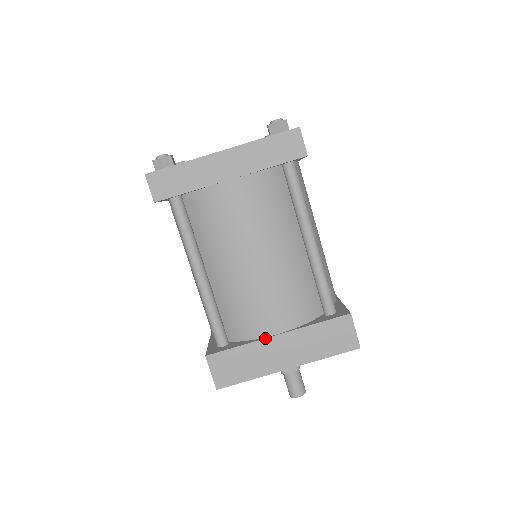
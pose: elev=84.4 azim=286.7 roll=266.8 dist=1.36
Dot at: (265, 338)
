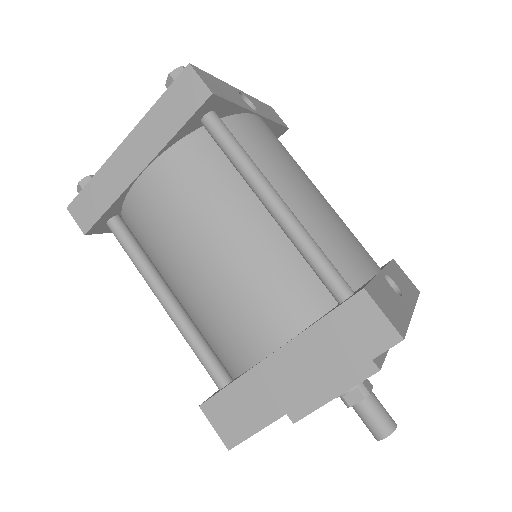
Dot at: (259, 362)
